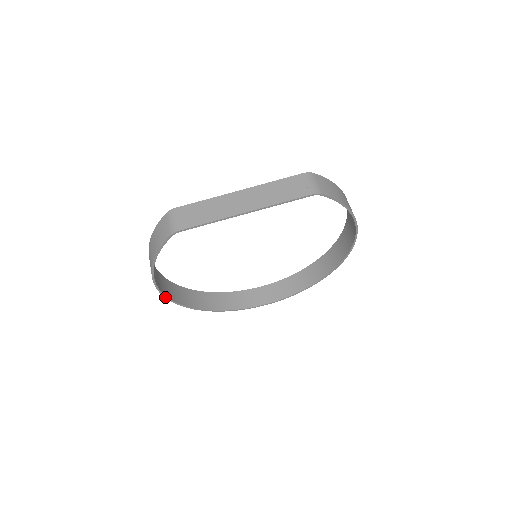
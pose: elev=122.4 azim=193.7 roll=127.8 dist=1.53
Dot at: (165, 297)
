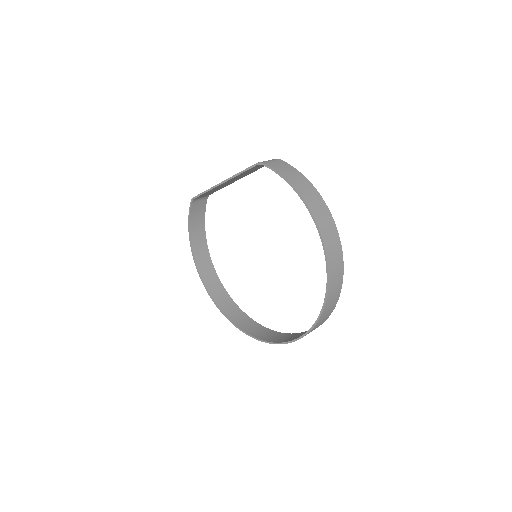
Dot at: (204, 285)
